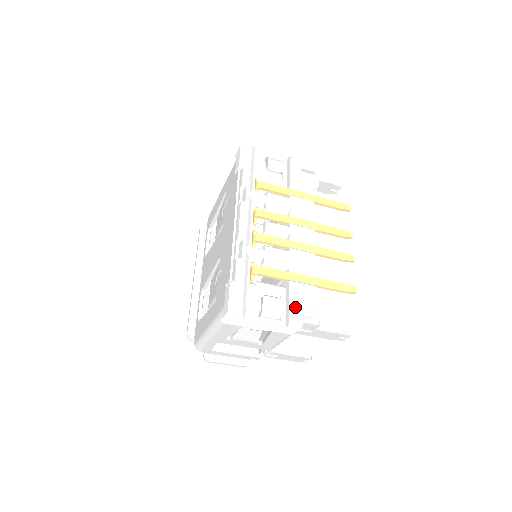
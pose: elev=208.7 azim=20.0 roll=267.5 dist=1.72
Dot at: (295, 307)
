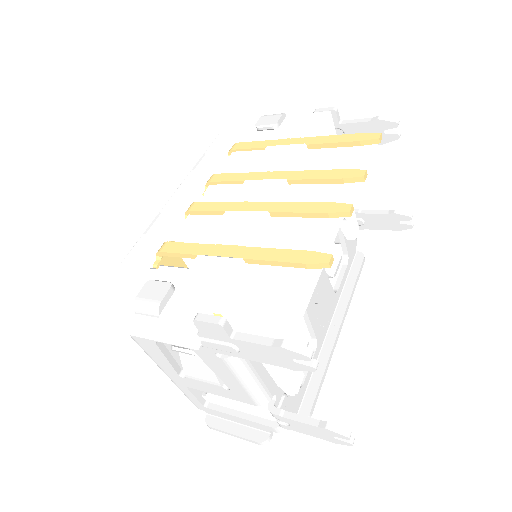
Dot at: (183, 293)
